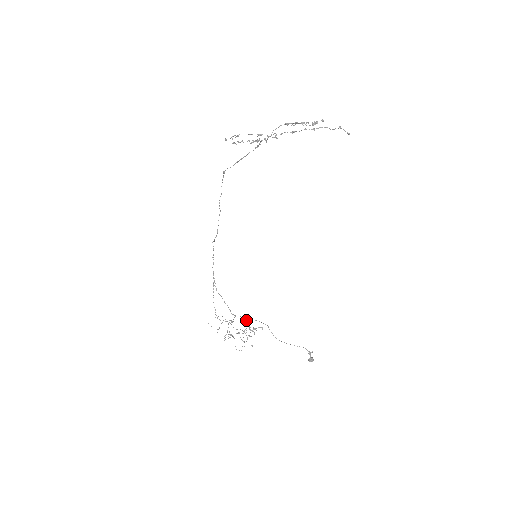
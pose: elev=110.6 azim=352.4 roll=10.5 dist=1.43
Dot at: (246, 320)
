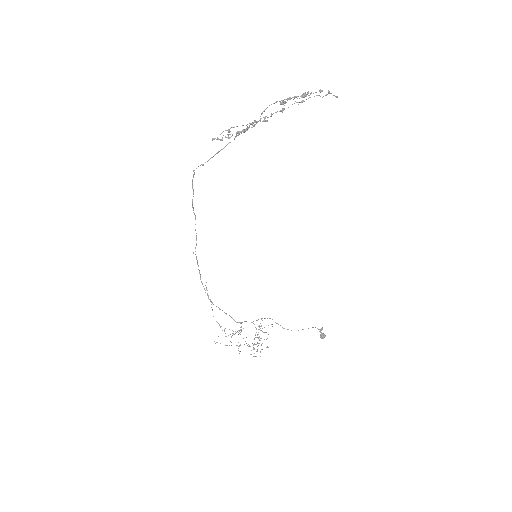
Dot at: (253, 323)
